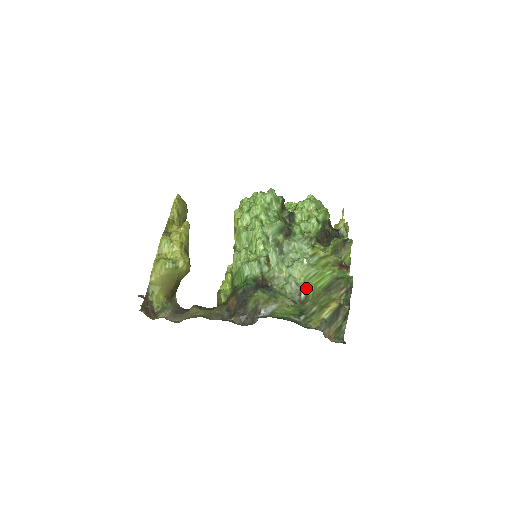
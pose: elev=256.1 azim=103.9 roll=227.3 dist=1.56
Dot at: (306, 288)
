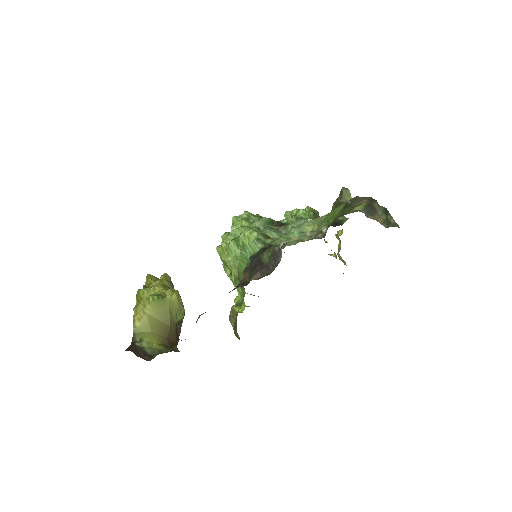
Dot at: (324, 225)
